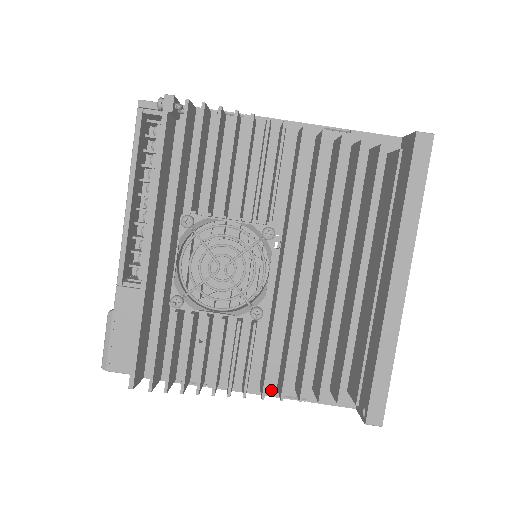
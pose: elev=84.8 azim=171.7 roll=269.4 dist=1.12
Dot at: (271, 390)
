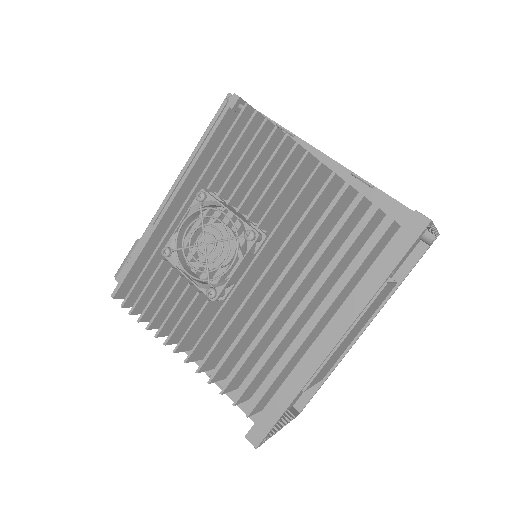
Dot at: occluded
